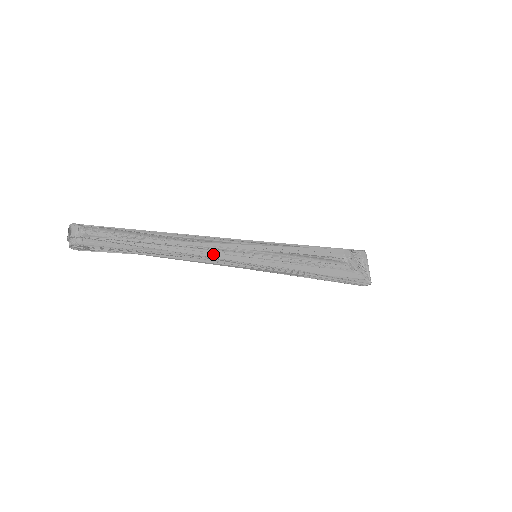
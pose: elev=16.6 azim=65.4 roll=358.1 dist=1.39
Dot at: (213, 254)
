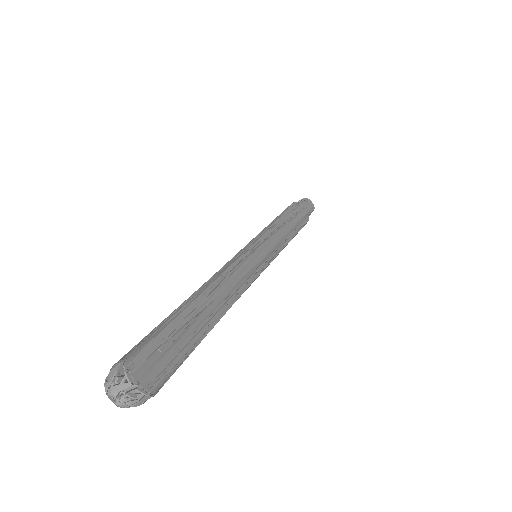
Dot at: occluded
